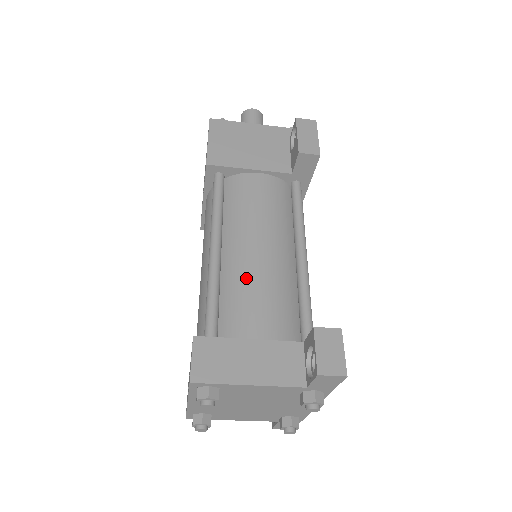
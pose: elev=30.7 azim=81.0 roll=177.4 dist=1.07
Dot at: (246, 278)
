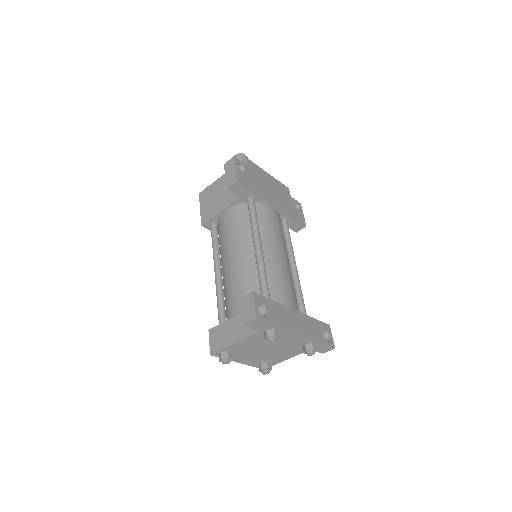
Dot at: (229, 282)
